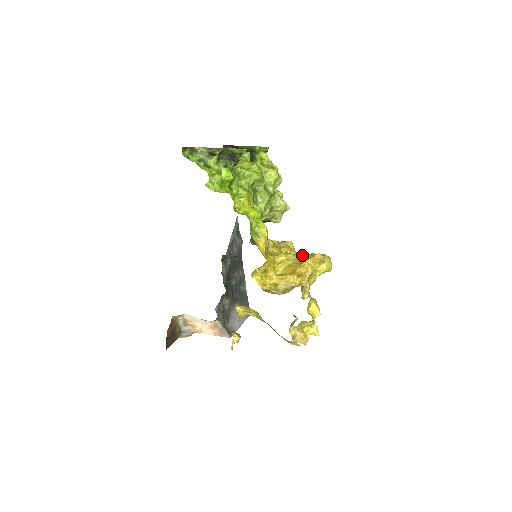
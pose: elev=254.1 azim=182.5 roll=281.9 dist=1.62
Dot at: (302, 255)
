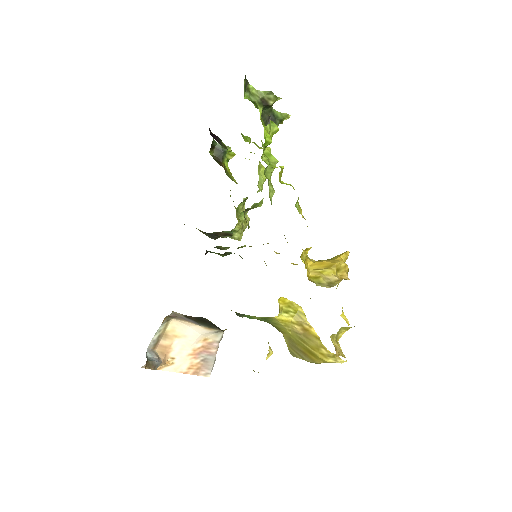
Dot at: occluded
